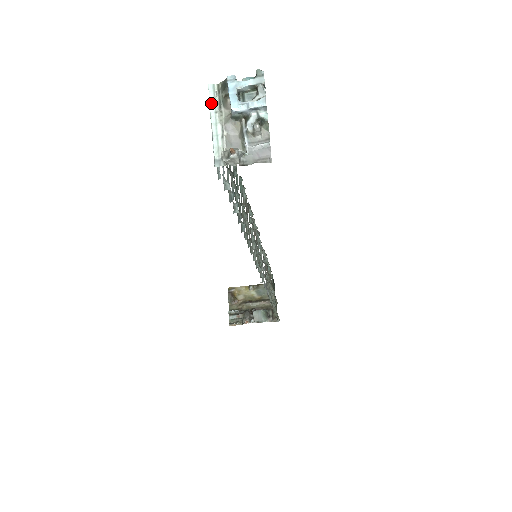
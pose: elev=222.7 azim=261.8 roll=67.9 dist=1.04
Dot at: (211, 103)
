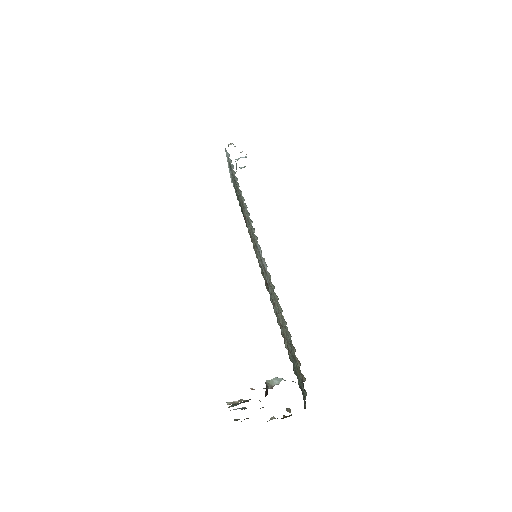
Dot at: occluded
